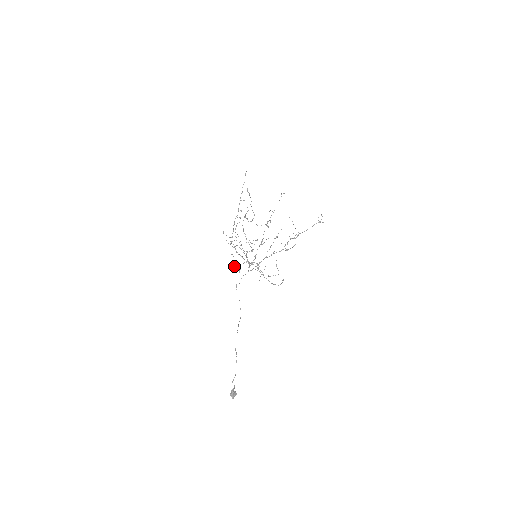
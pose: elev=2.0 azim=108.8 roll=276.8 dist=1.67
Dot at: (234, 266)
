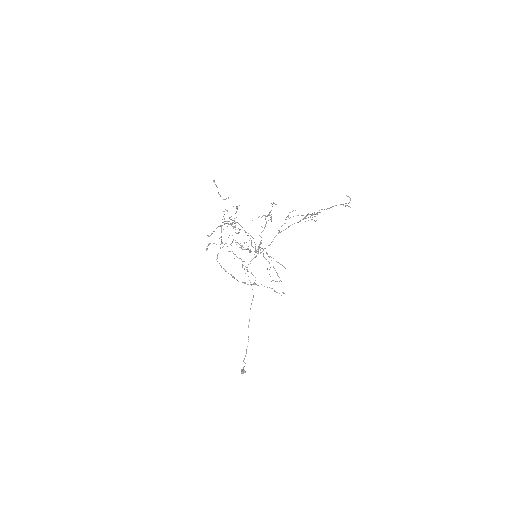
Dot at: occluded
